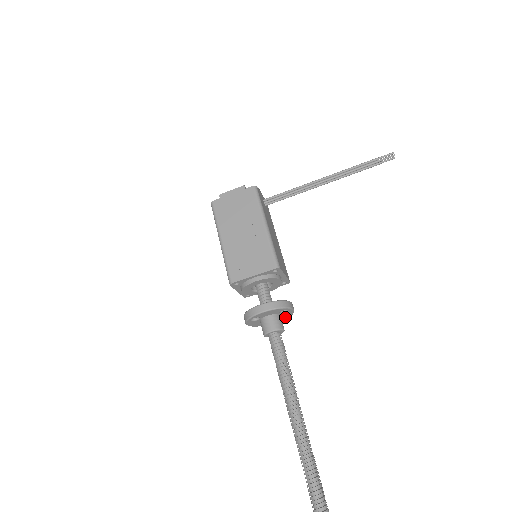
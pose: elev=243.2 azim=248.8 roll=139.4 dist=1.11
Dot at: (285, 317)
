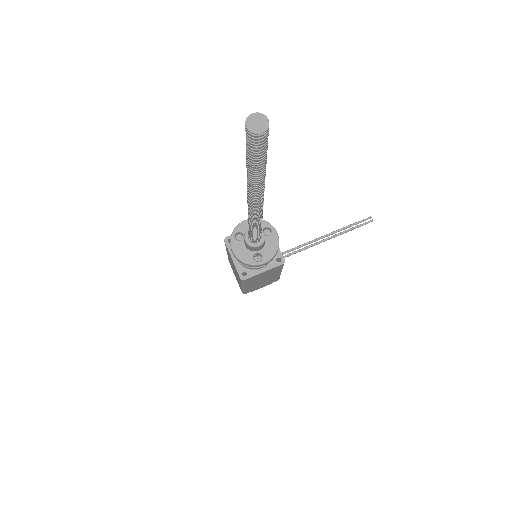
Dot at: (272, 250)
